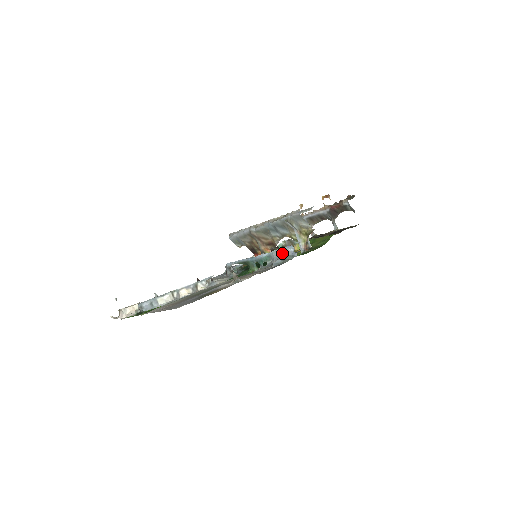
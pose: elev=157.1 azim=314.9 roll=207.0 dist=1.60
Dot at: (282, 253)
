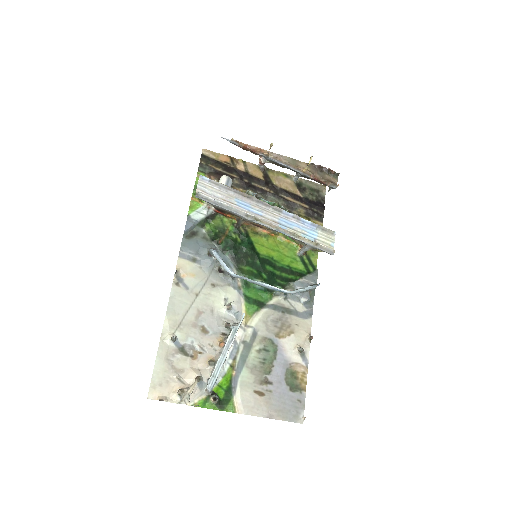
Dot at: (310, 290)
